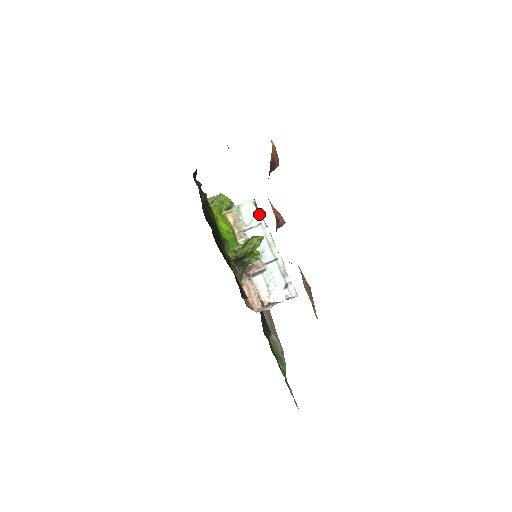
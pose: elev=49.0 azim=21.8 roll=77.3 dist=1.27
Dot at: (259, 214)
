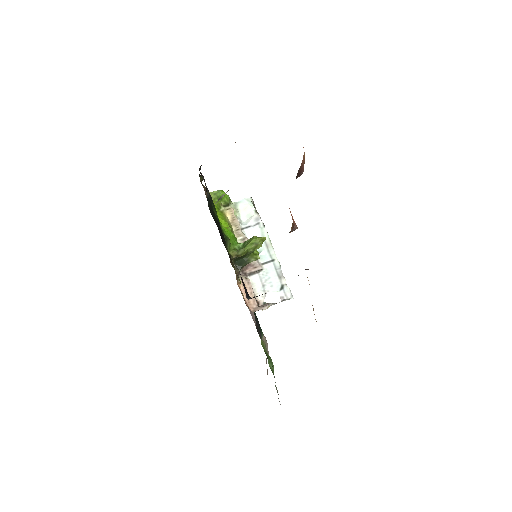
Dot at: (257, 213)
